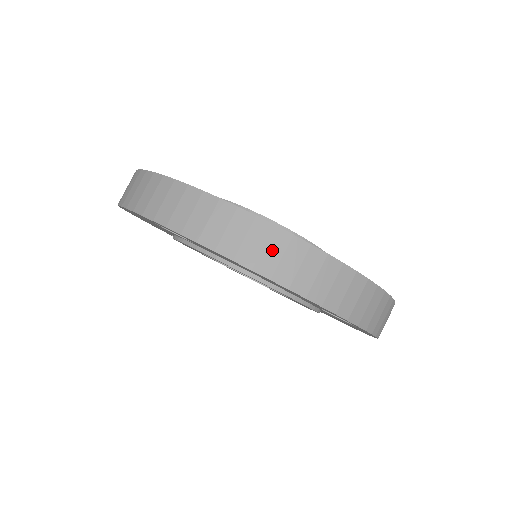
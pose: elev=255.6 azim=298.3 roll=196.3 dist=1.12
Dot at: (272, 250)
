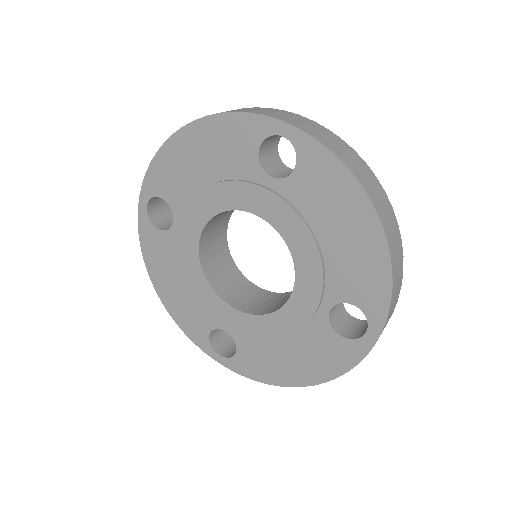
Dot at: (383, 204)
